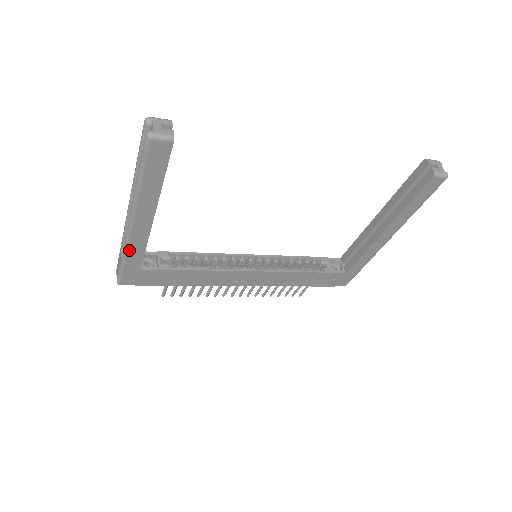
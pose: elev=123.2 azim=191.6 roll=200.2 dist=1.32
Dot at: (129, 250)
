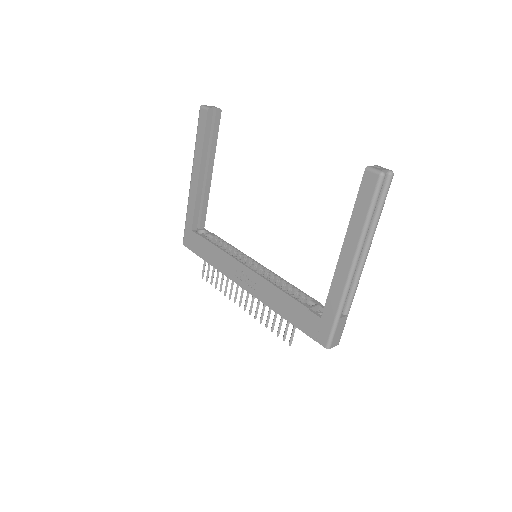
Dot at: (189, 205)
